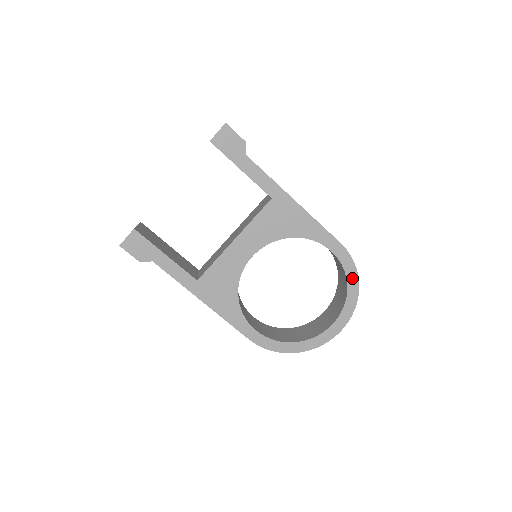
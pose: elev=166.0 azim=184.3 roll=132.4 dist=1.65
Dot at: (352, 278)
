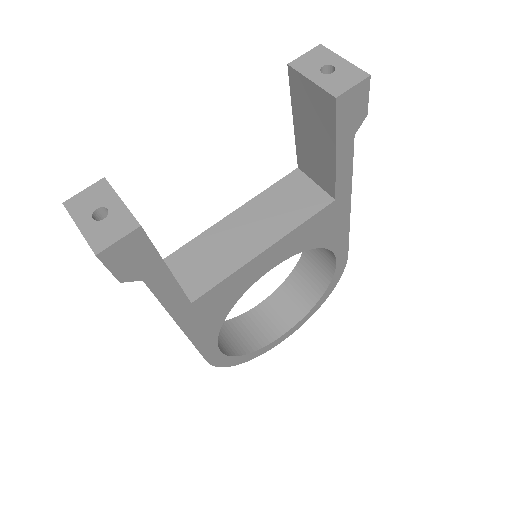
Dot at: (331, 287)
